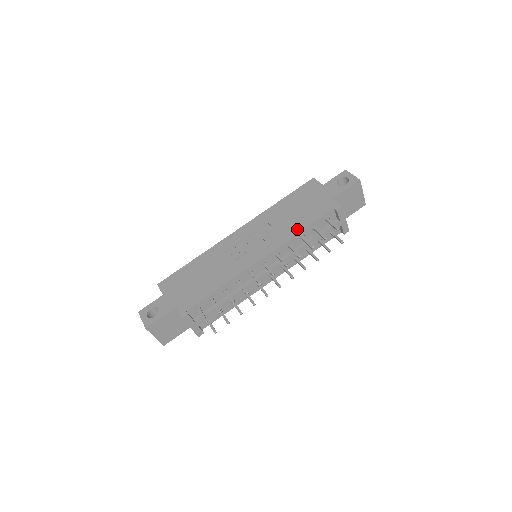
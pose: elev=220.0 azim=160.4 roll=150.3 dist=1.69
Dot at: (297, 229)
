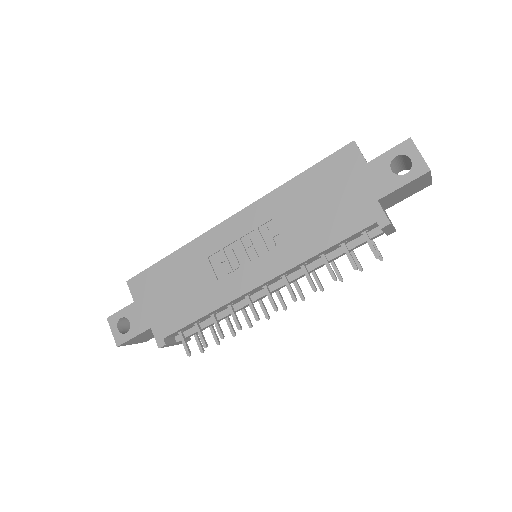
Dot at: (315, 247)
